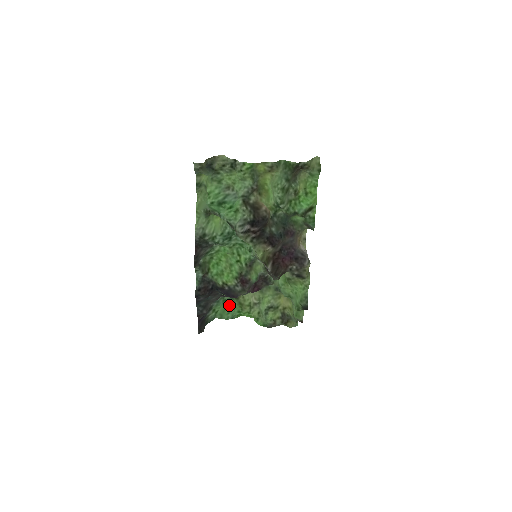
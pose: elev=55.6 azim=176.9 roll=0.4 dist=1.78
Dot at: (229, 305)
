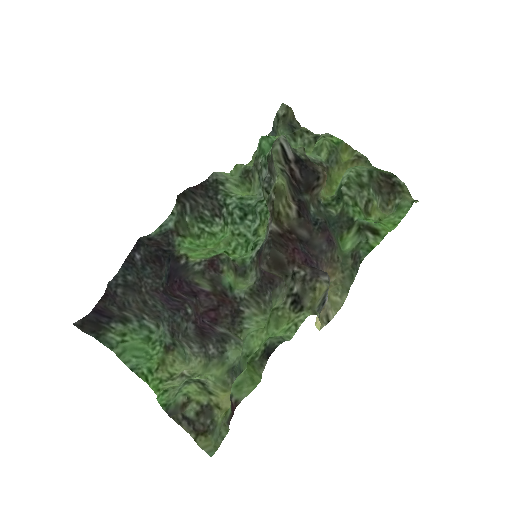
Dot at: (147, 350)
